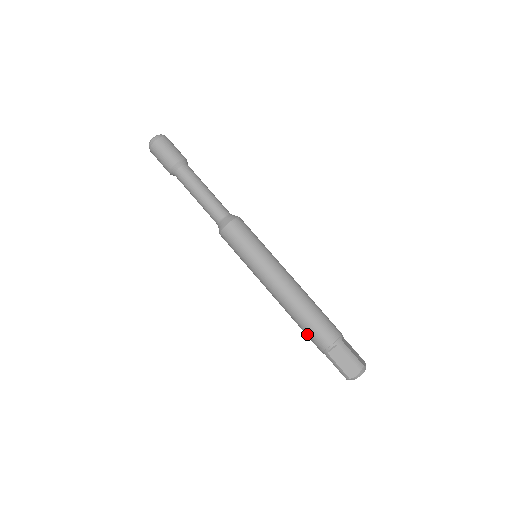
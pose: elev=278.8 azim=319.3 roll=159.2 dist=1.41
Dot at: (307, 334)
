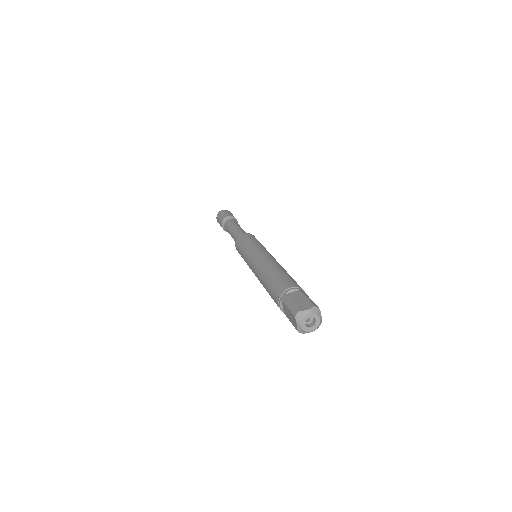
Dot at: (272, 286)
